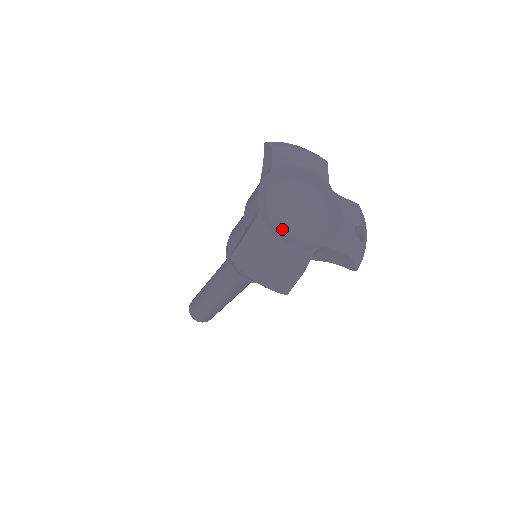
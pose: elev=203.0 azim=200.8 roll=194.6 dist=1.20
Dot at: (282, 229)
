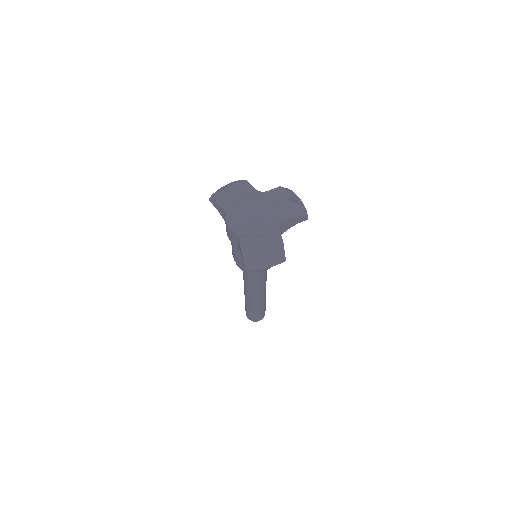
Dot at: (255, 233)
